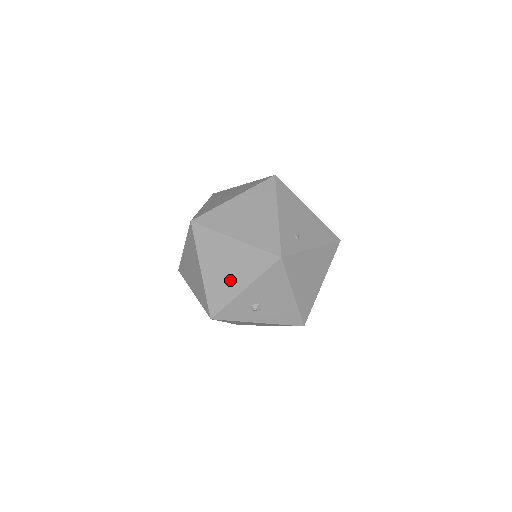
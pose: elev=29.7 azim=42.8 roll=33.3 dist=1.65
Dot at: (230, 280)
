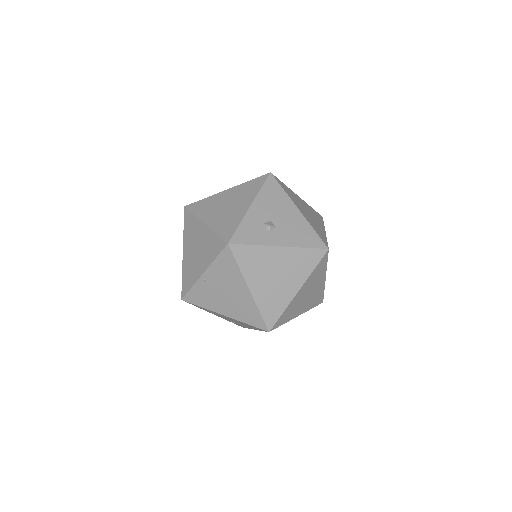
Dot at: (234, 210)
